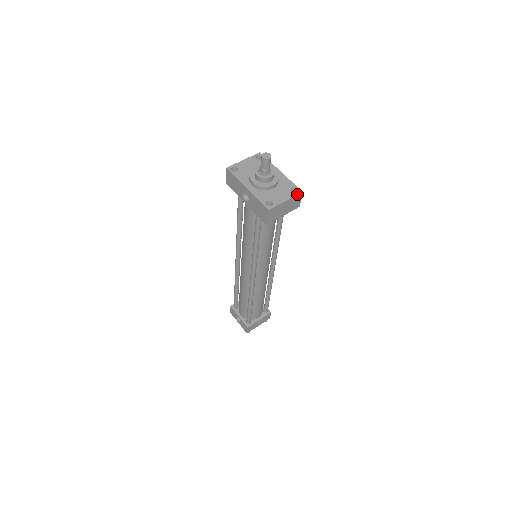
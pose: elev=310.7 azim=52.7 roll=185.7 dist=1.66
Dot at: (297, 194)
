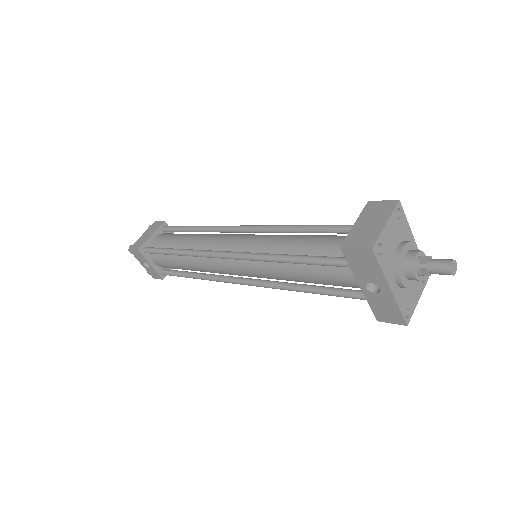
Dot at: occluded
